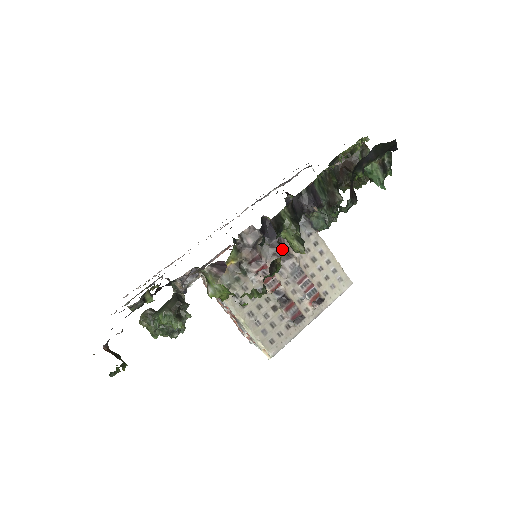
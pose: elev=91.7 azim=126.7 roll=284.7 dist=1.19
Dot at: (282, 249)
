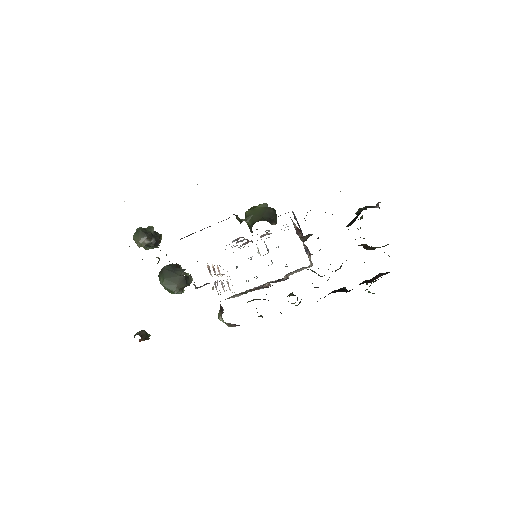
Dot at: occluded
